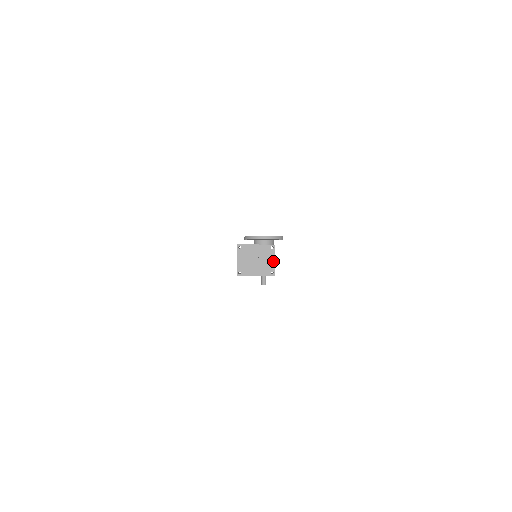
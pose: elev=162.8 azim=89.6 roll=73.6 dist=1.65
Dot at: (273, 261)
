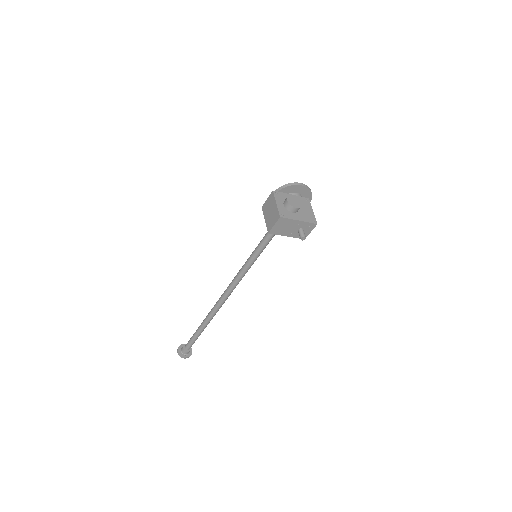
Dot at: (311, 211)
